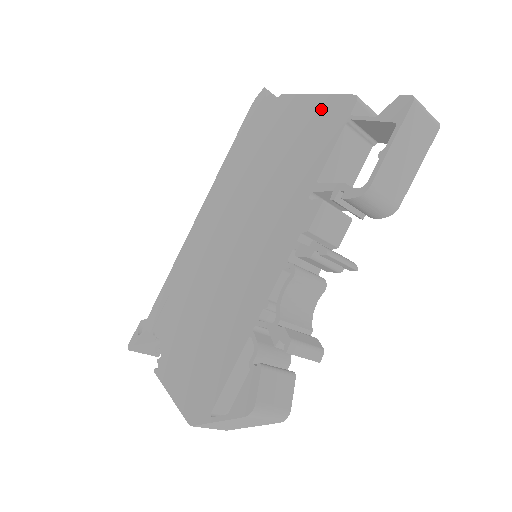
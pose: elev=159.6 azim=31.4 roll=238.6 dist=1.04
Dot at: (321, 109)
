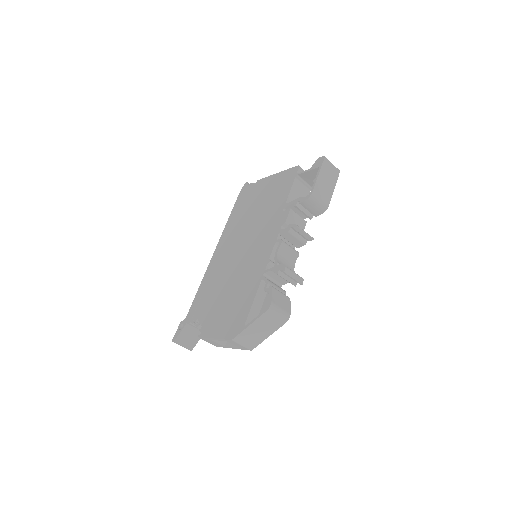
Dot at: (281, 177)
